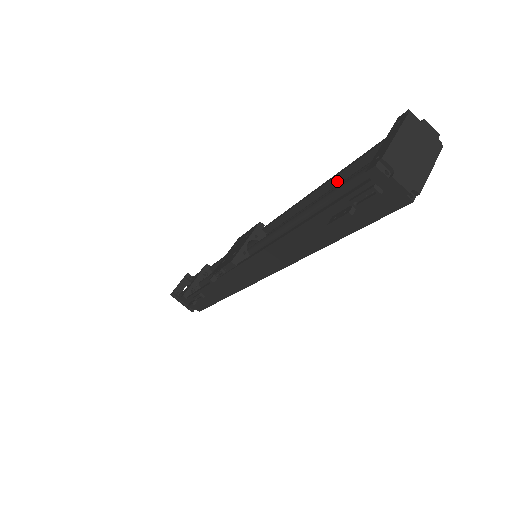
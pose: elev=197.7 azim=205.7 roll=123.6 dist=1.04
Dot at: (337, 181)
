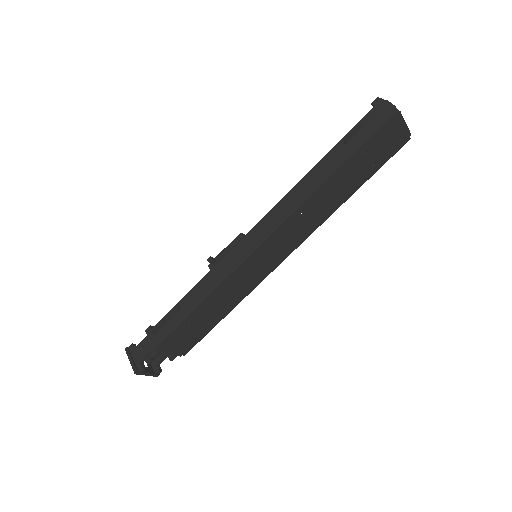
Dot at: occluded
